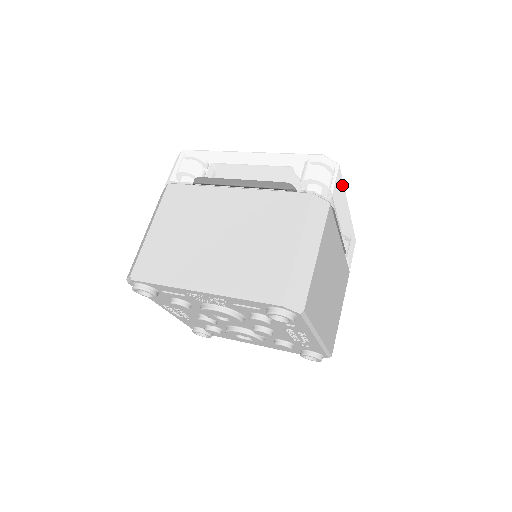
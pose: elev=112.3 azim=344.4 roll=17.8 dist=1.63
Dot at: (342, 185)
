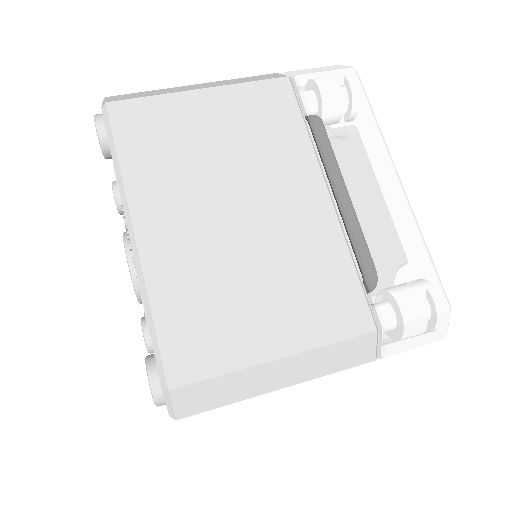
Dot at: occluded
